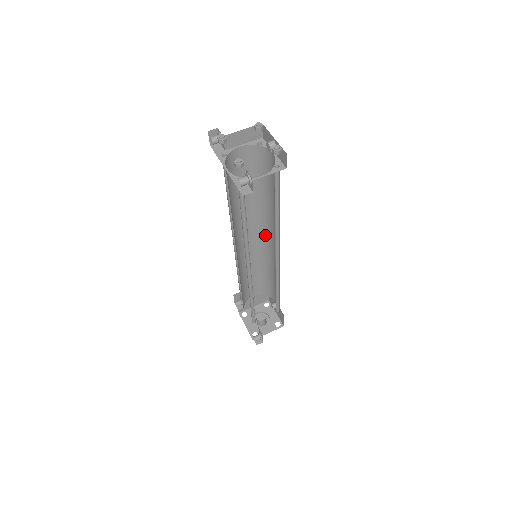
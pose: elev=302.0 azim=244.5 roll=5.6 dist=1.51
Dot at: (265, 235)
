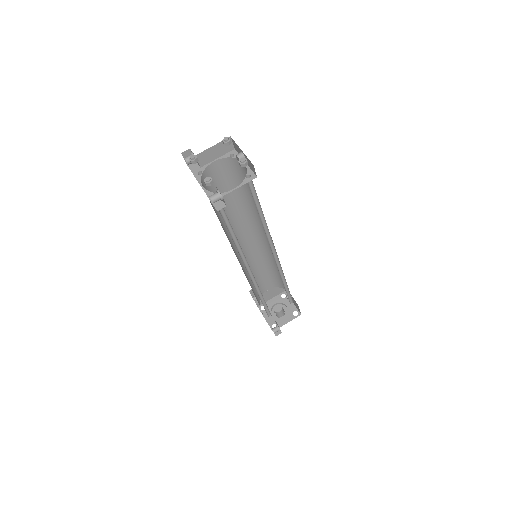
Dot at: (262, 235)
